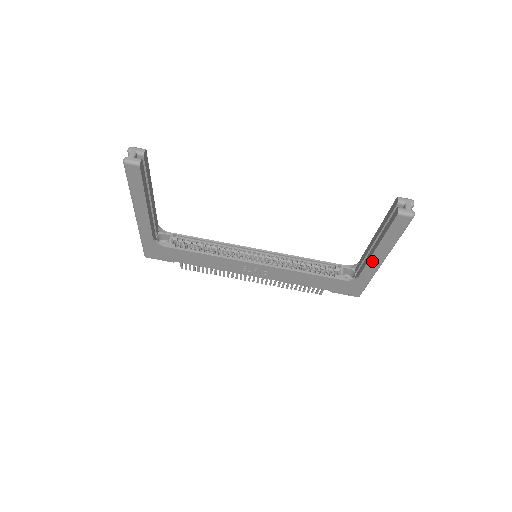
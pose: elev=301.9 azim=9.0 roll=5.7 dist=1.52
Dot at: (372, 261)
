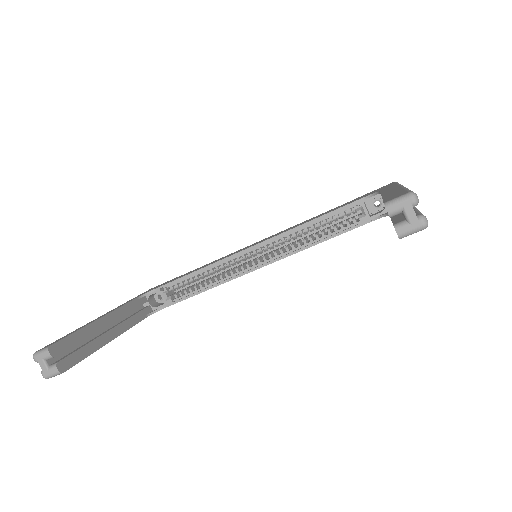
Dot at: occluded
